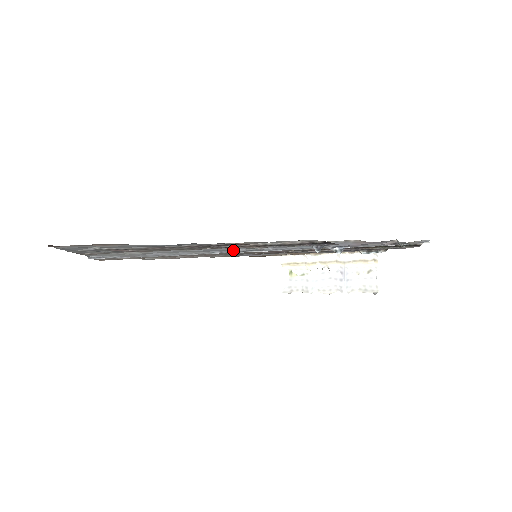
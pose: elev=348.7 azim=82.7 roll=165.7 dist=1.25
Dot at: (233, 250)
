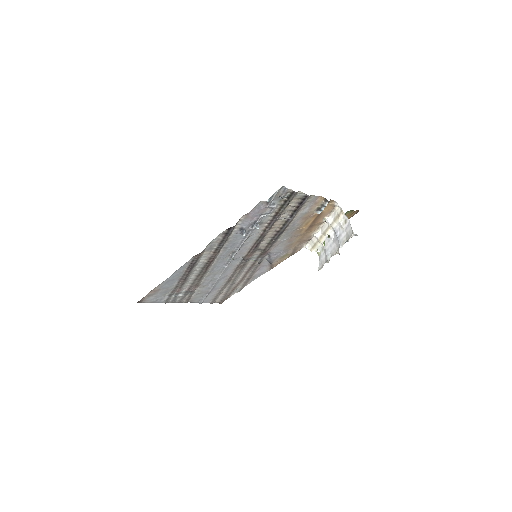
Dot at: (227, 260)
